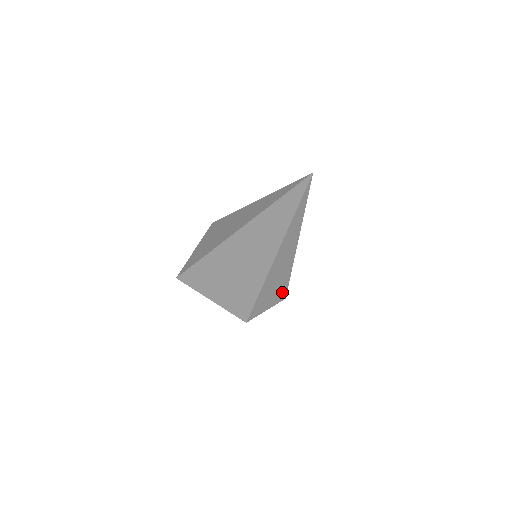
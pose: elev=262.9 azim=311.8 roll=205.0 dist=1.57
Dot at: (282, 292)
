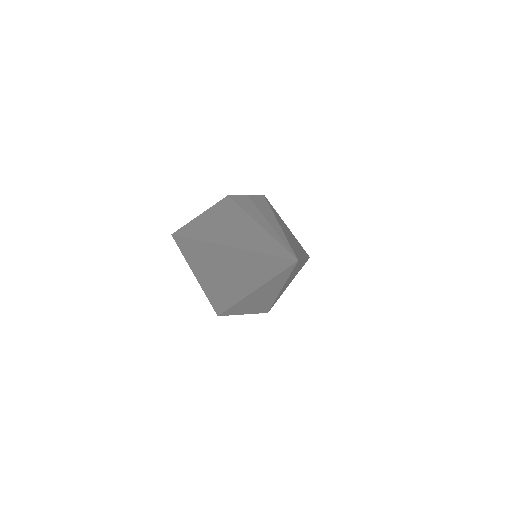
Dot at: (263, 309)
